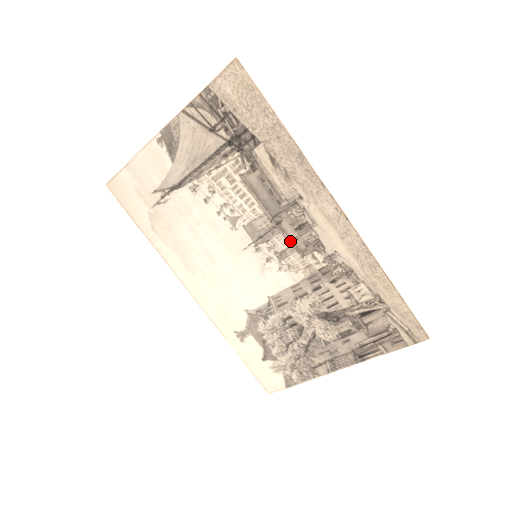
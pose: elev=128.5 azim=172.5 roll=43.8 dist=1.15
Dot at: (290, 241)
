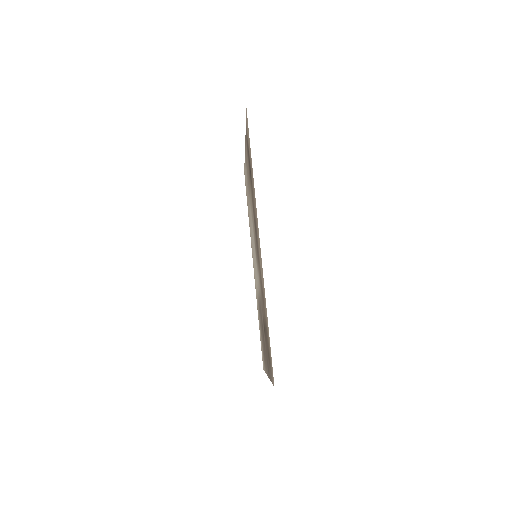
Dot at: occluded
